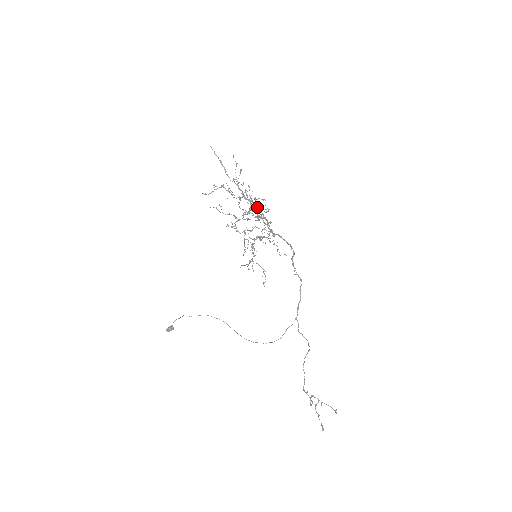
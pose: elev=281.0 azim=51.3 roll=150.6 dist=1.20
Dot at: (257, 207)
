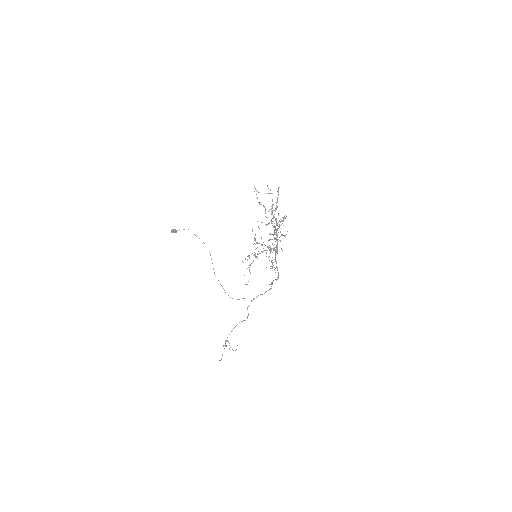
Dot at: occluded
